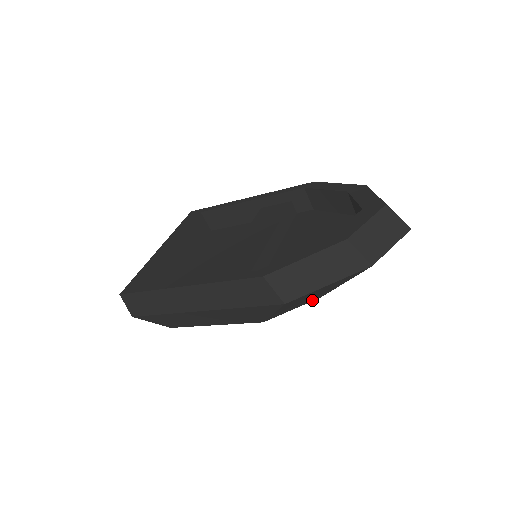
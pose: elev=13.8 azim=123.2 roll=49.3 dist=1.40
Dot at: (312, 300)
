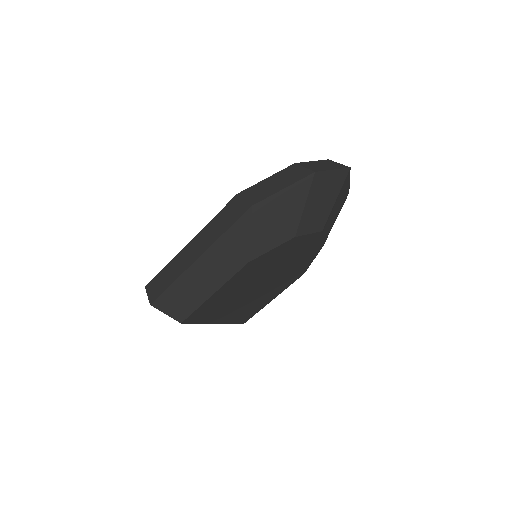
Dot at: (287, 237)
